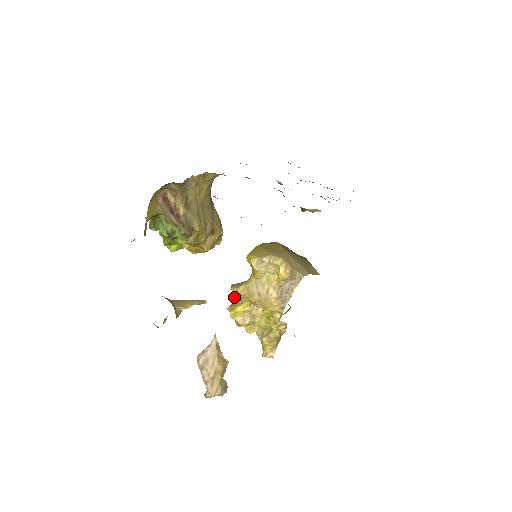
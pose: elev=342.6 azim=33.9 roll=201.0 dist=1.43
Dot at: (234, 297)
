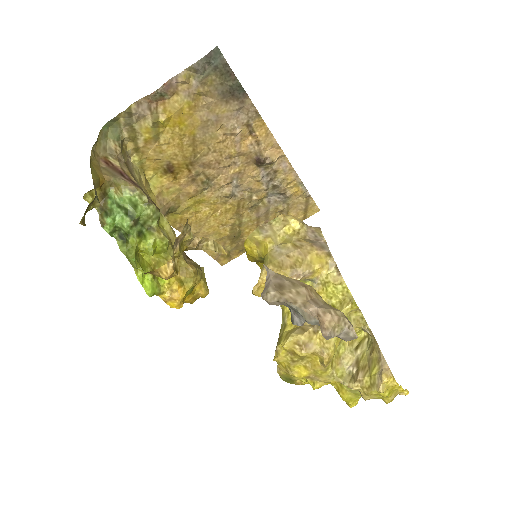
Dot at: (274, 356)
